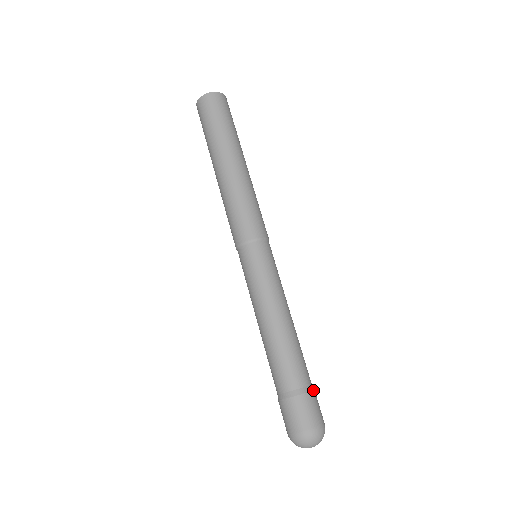
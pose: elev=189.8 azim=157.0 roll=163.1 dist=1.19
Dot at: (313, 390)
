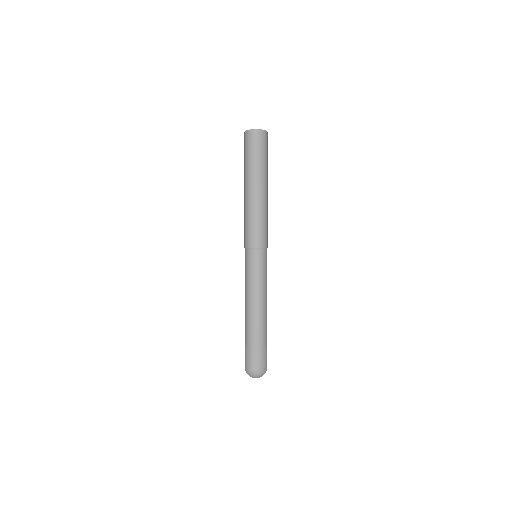
Dot at: (265, 349)
